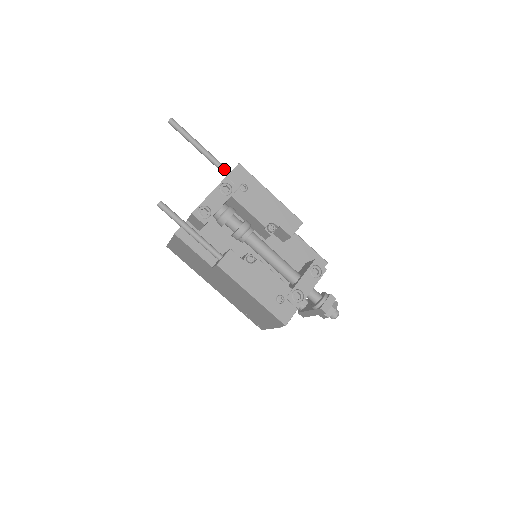
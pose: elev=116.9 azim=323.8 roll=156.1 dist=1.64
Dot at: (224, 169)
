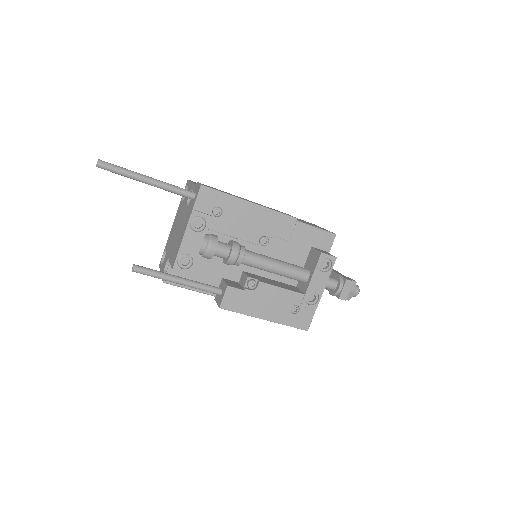
Dot at: (186, 195)
